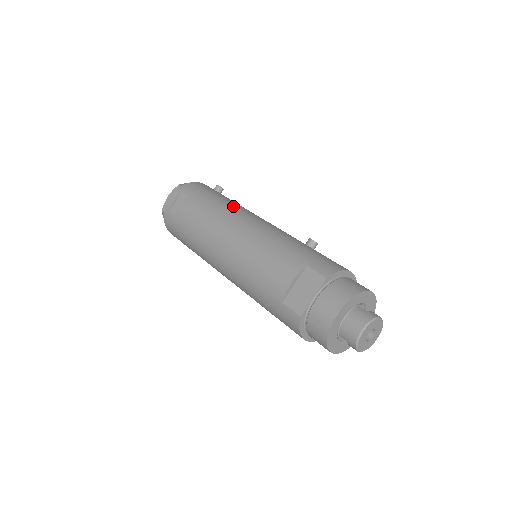
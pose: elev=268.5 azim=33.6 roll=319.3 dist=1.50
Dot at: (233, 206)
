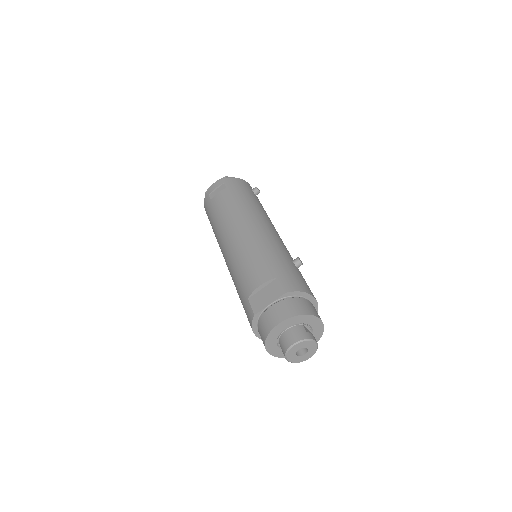
Dot at: (255, 209)
